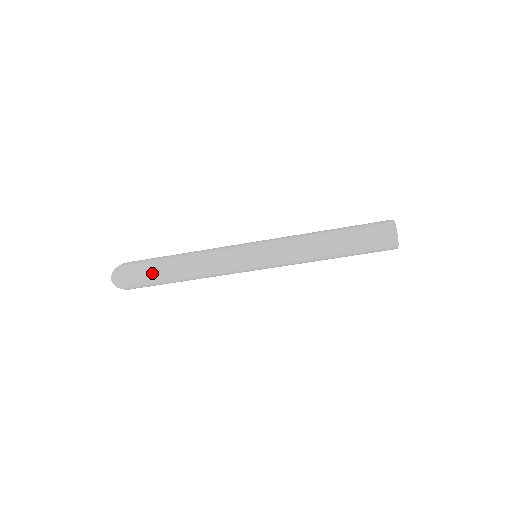
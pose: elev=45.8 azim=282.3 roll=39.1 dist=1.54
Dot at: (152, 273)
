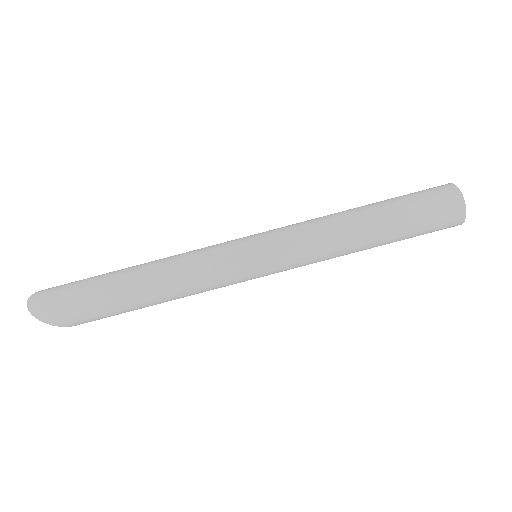
Dot at: (94, 285)
